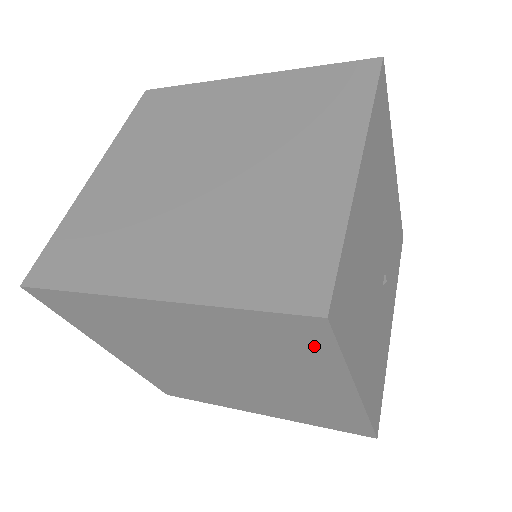
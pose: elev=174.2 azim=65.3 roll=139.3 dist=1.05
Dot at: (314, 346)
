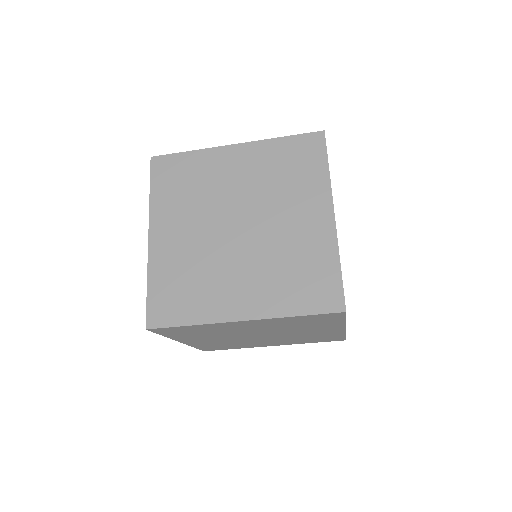
Dot at: (315, 159)
